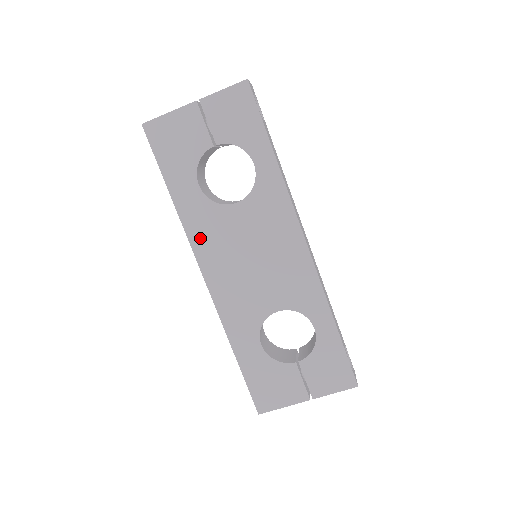
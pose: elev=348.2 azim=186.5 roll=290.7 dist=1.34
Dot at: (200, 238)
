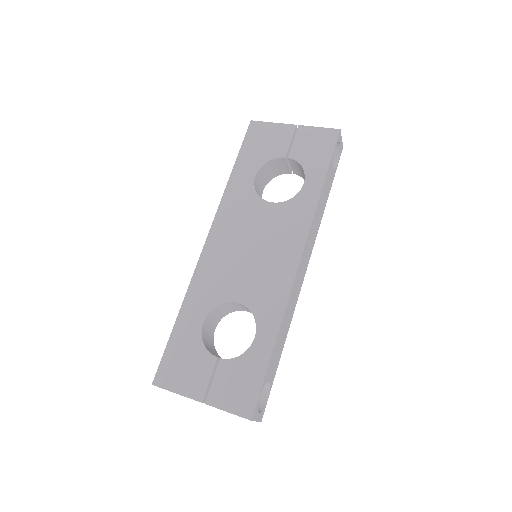
Dot at: (227, 211)
